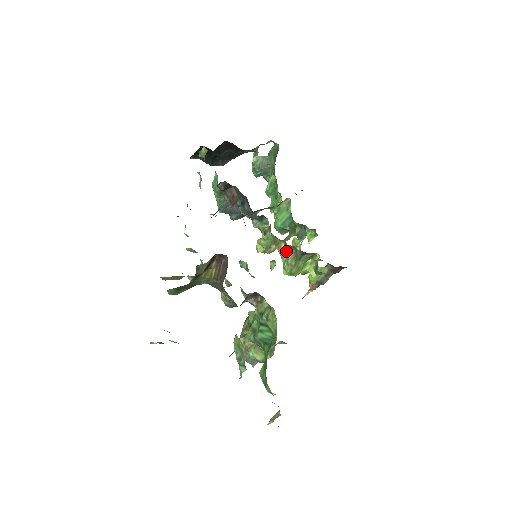
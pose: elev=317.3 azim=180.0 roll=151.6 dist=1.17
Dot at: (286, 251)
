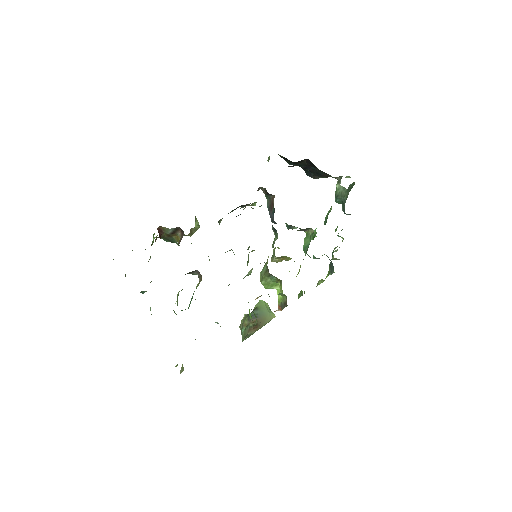
Dot at: (266, 264)
